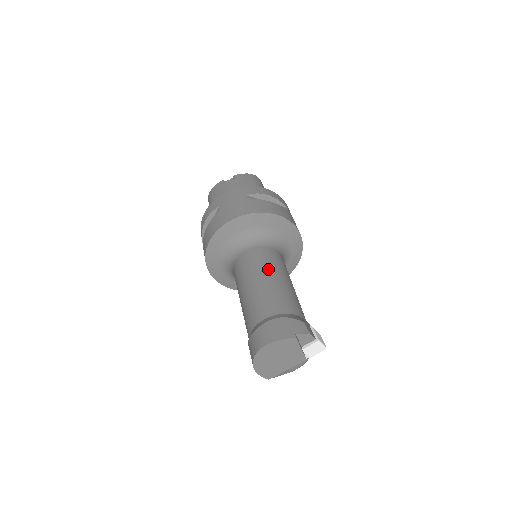
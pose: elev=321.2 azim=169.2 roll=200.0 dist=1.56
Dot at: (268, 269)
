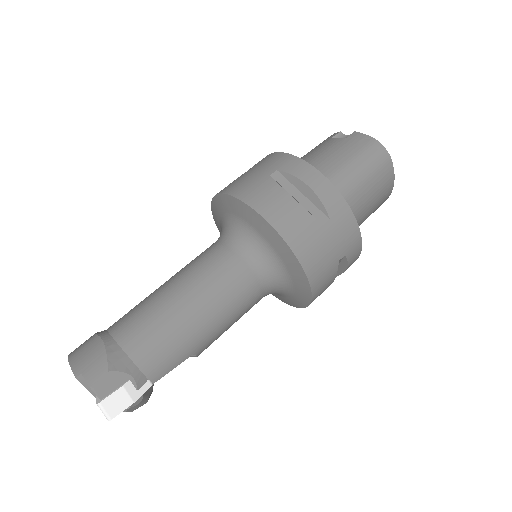
Dot at: (190, 281)
